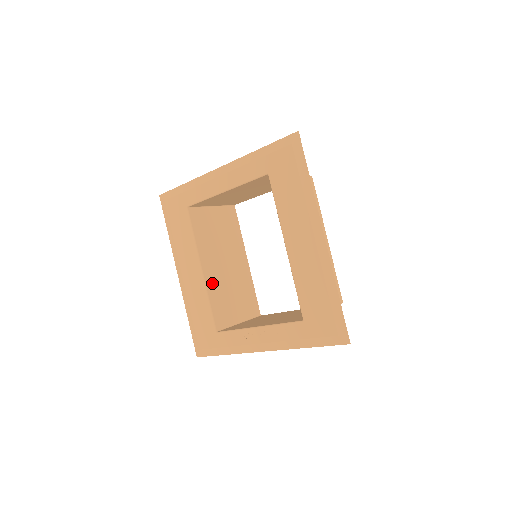
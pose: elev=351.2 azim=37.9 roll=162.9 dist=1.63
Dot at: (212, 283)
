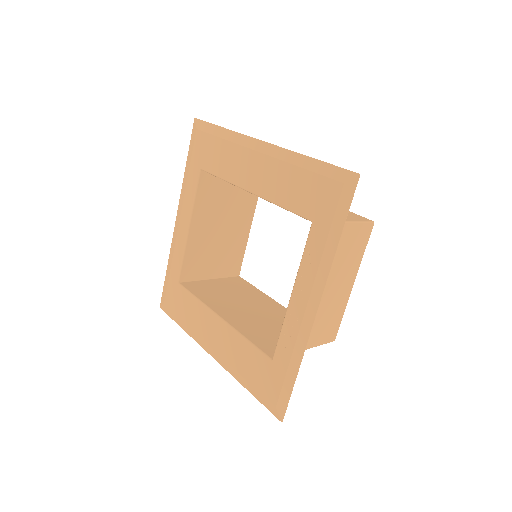
Dot at: (241, 324)
